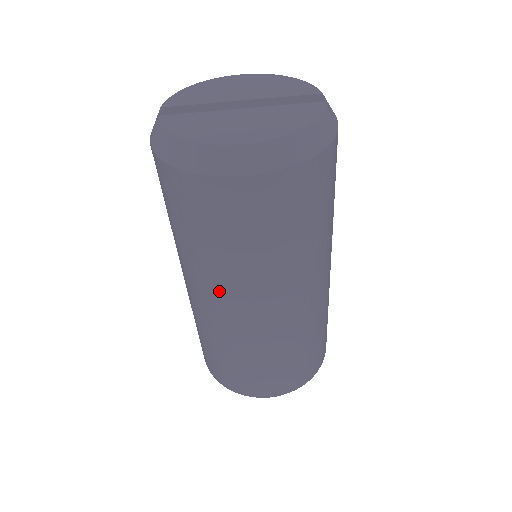
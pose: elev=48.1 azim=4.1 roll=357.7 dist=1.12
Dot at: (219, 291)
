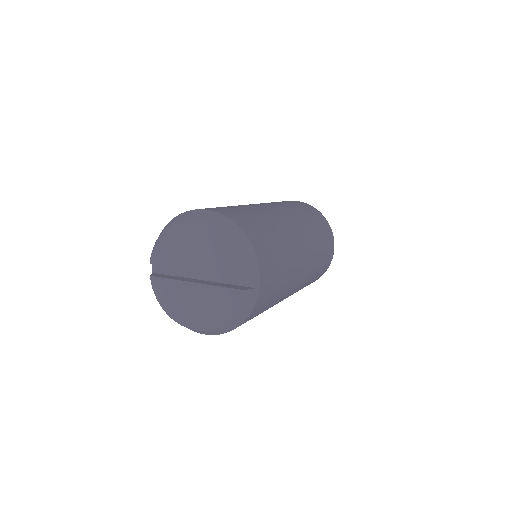
Dot at: occluded
